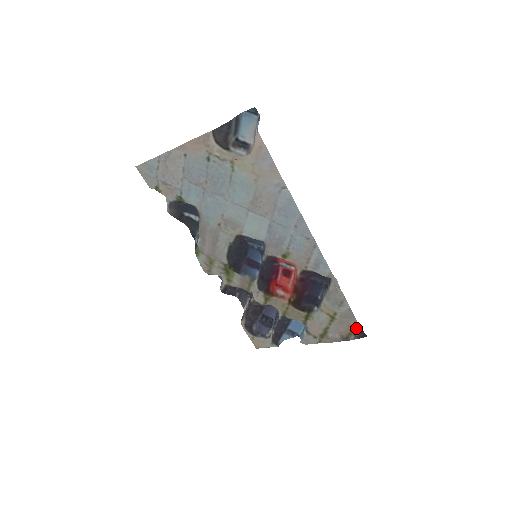
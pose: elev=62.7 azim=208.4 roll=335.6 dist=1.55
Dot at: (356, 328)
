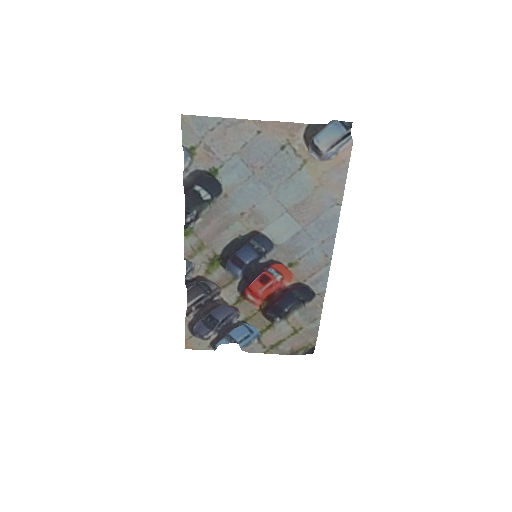
Dot at: (311, 345)
